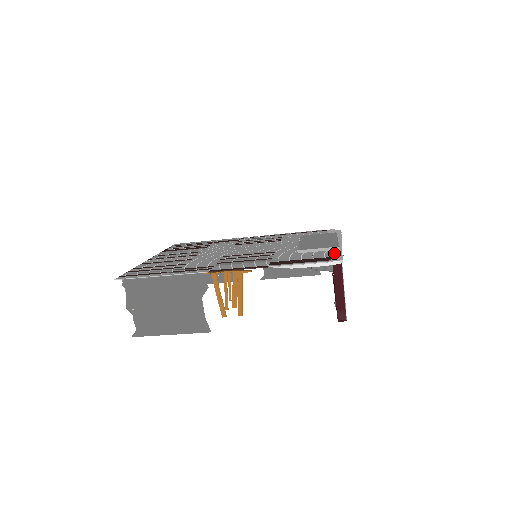
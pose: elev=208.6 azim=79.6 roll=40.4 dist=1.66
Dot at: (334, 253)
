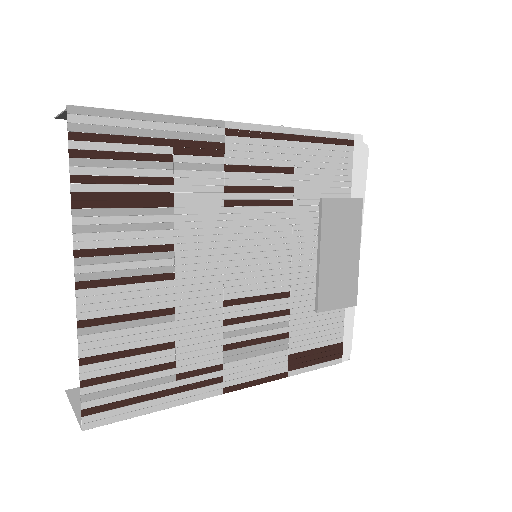
Dot at: (348, 323)
